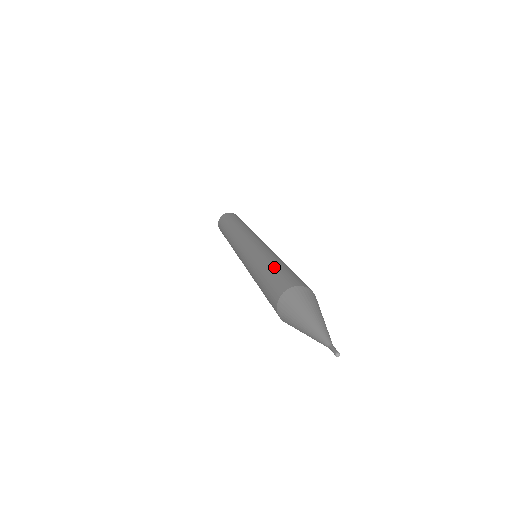
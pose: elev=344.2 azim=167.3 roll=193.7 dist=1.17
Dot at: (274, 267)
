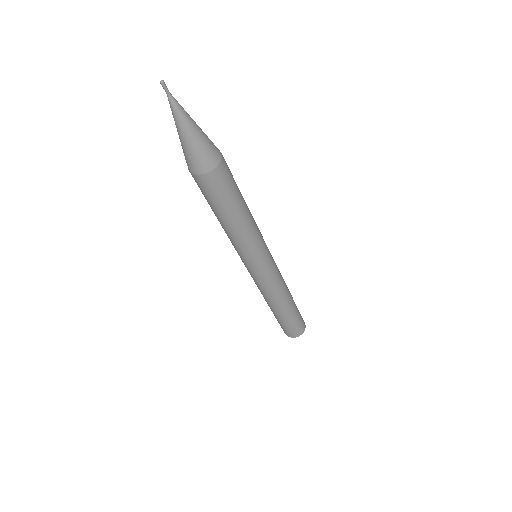
Dot at: occluded
